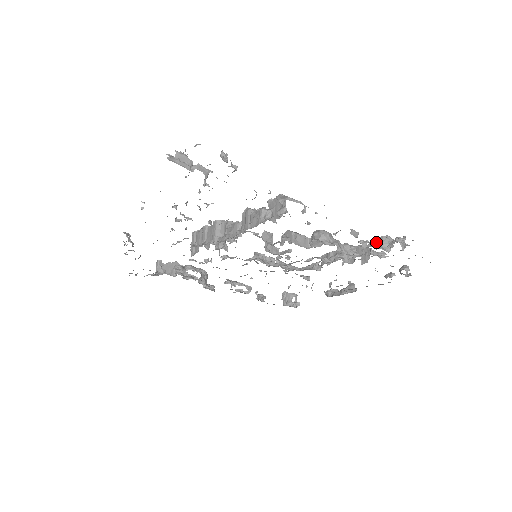
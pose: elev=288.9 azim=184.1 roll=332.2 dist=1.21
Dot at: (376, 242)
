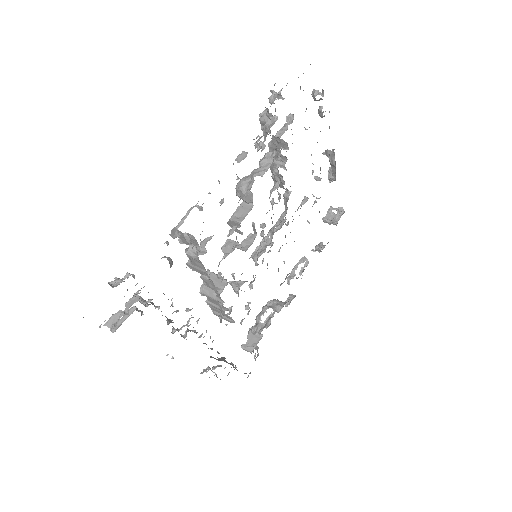
Dot at: (264, 130)
